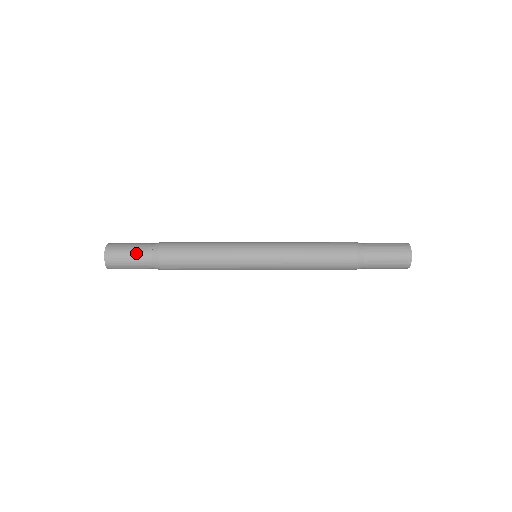
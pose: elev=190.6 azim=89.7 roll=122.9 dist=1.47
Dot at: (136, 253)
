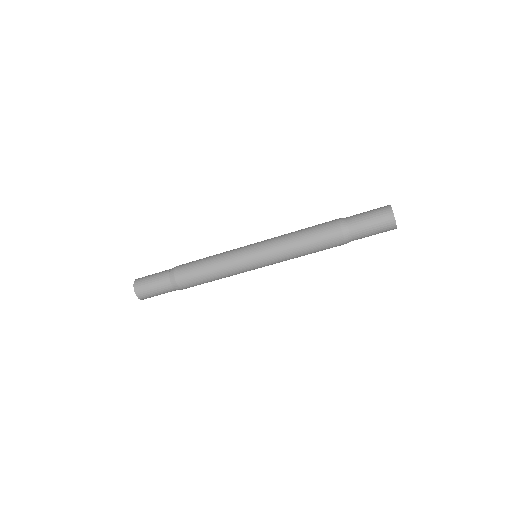
Dot at: (157, 279)
